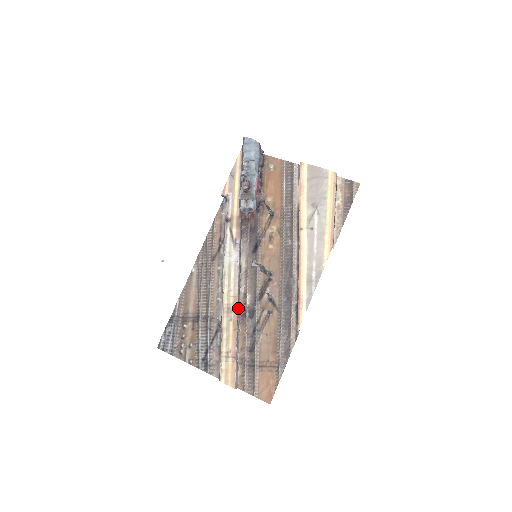
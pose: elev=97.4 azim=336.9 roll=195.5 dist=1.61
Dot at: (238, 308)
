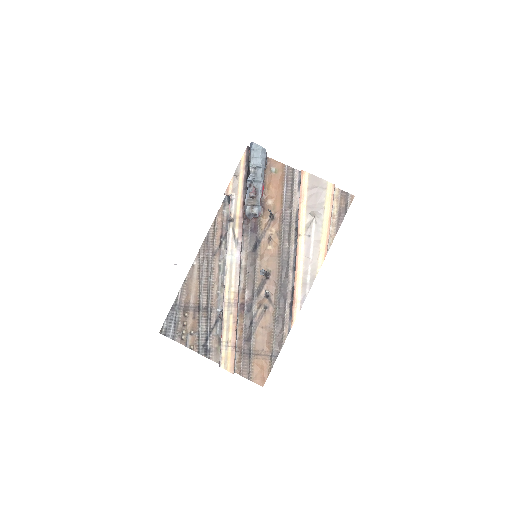
Dot at: (237, 302)
